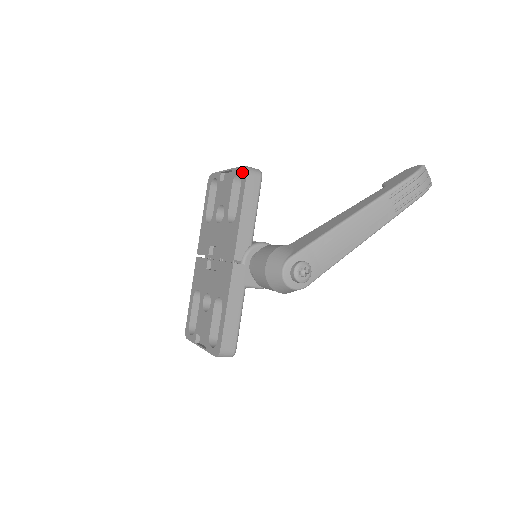
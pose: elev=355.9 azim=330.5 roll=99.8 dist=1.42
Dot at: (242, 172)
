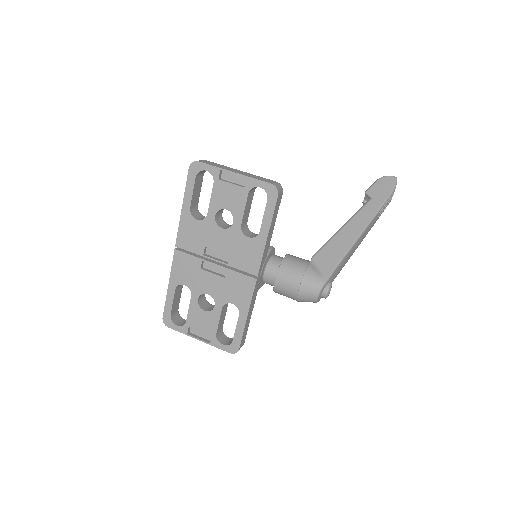
Dot at: (269, 190)
